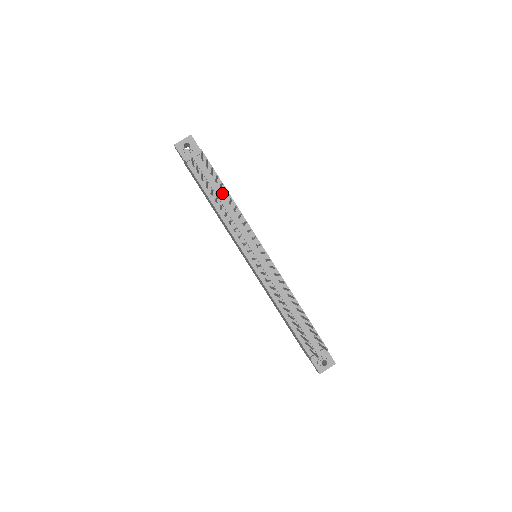
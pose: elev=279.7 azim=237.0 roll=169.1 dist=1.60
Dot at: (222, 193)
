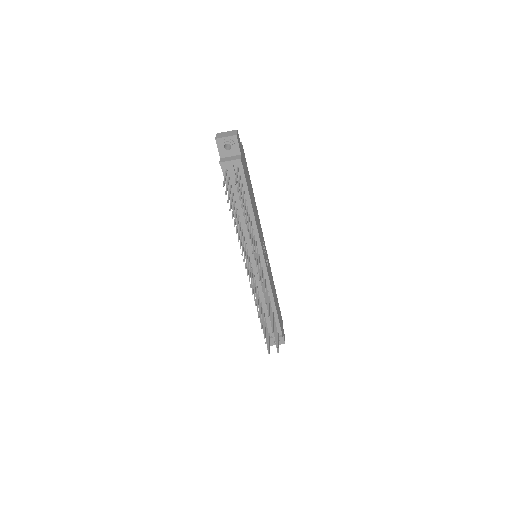
Dot at: occluded
